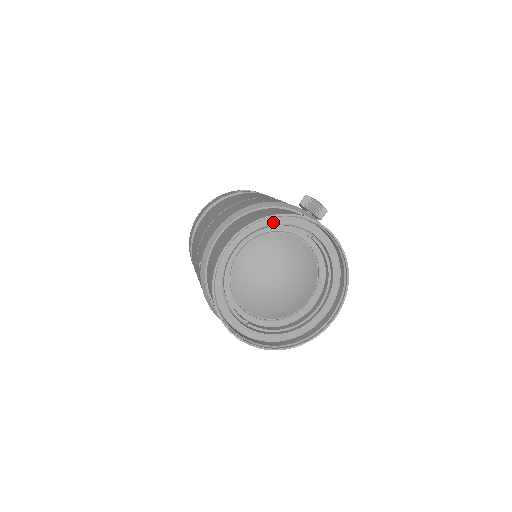
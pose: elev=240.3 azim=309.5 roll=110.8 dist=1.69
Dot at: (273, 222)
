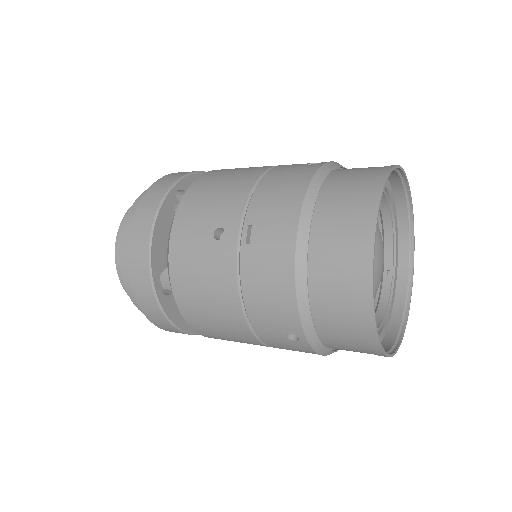
Dot at: (395, 223)
